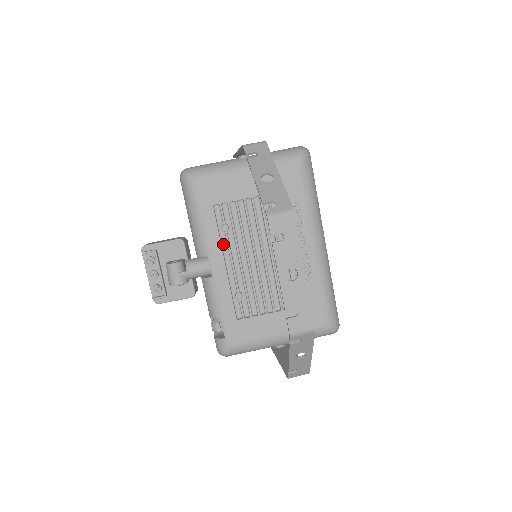
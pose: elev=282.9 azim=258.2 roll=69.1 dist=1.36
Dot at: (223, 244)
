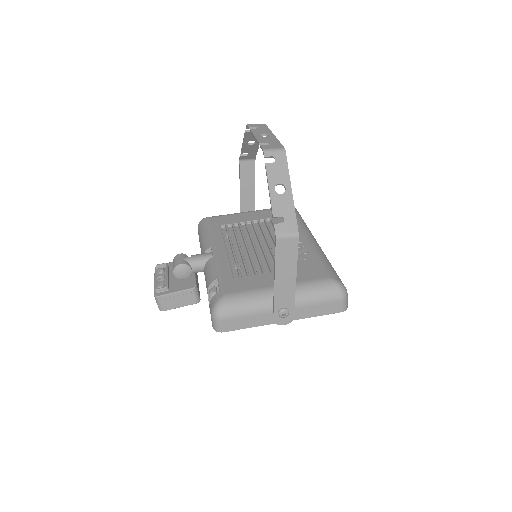
Dot at: (226, 243)
